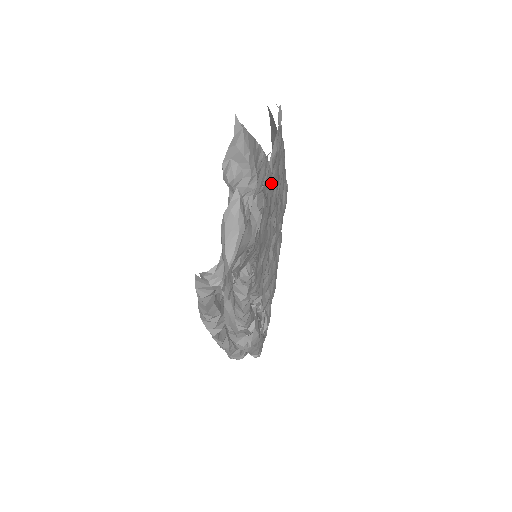
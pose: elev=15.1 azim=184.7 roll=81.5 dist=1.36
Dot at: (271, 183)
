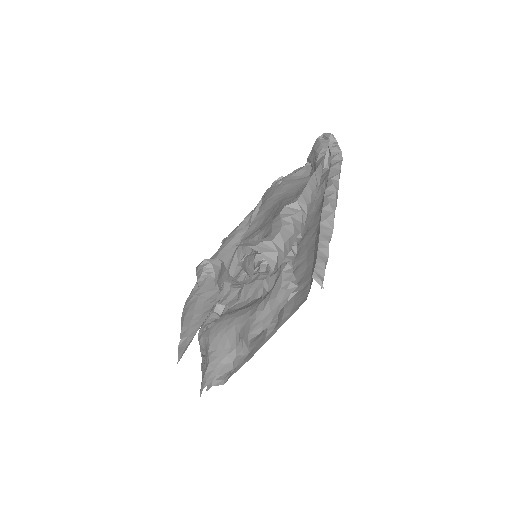
Dot at: (276, 317)
